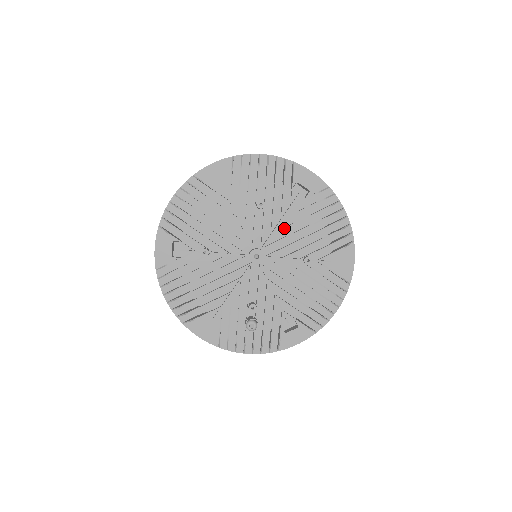
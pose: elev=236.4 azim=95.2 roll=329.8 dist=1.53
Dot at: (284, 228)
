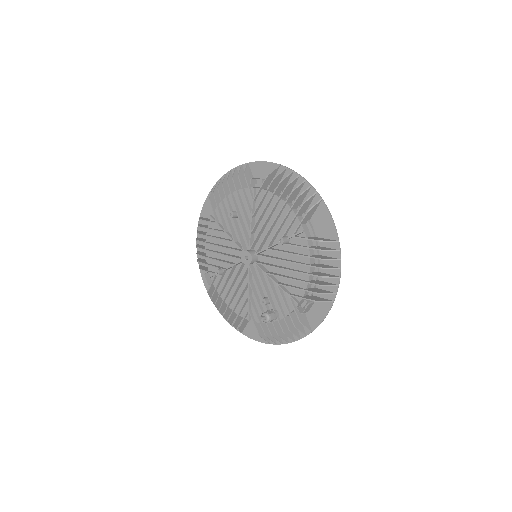
Dot at: (256, 223)
